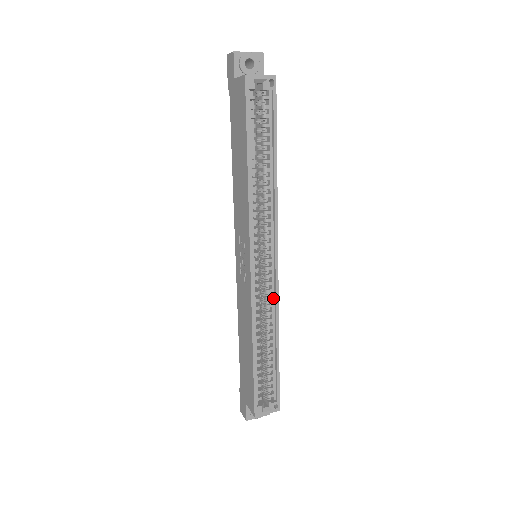
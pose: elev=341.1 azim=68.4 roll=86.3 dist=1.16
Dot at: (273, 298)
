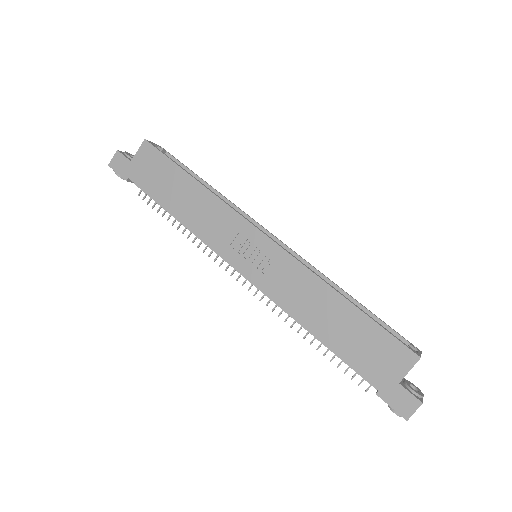
Dot at: occluded
